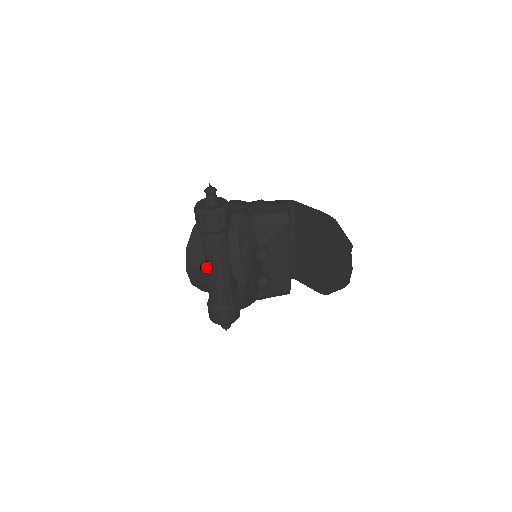
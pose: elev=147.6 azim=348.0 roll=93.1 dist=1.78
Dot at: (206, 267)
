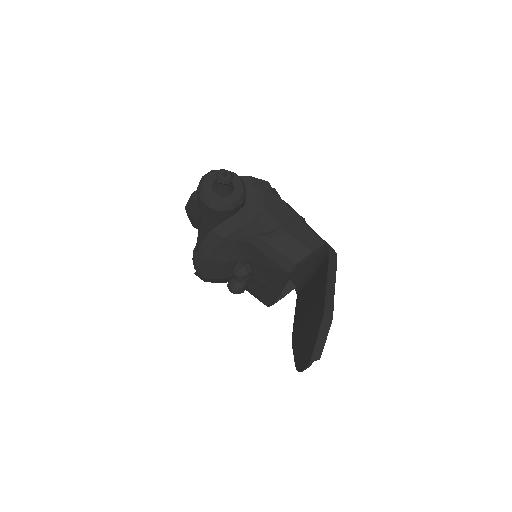
Dot at: occluded
